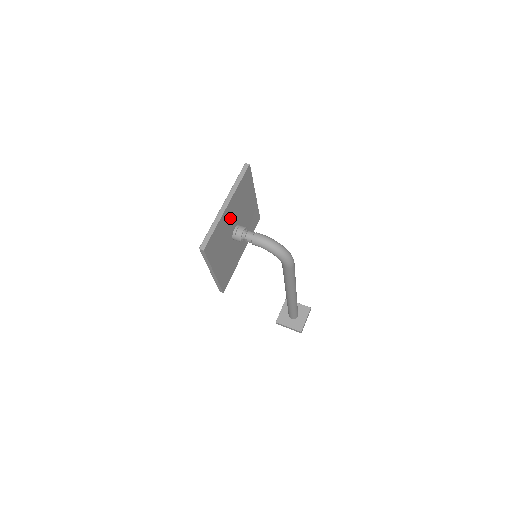
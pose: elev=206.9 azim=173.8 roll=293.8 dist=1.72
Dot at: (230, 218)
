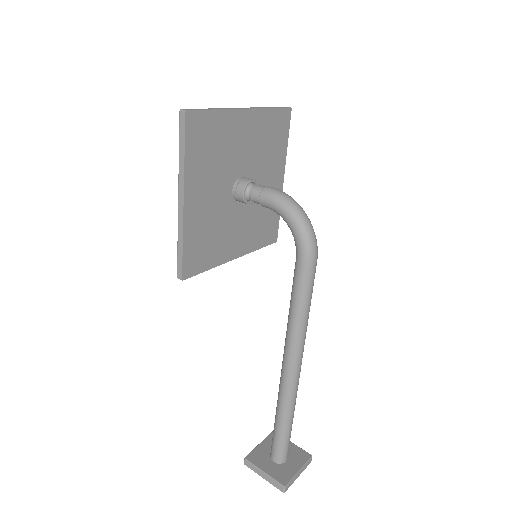
Dot at: (241, 143)
